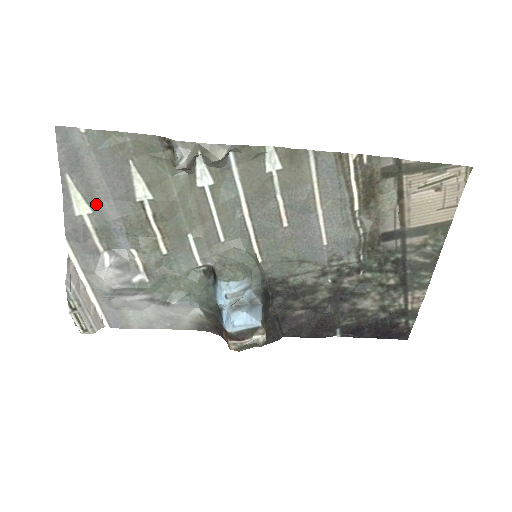
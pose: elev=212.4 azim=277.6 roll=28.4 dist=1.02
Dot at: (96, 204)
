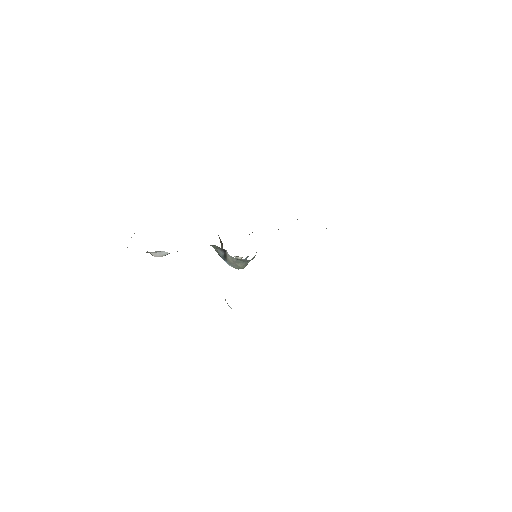
Dot at: occluded
